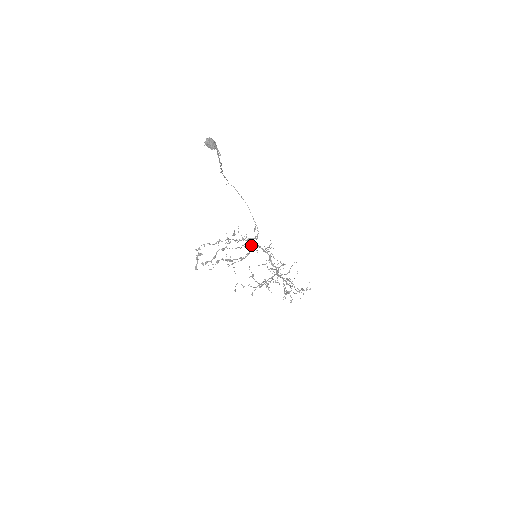
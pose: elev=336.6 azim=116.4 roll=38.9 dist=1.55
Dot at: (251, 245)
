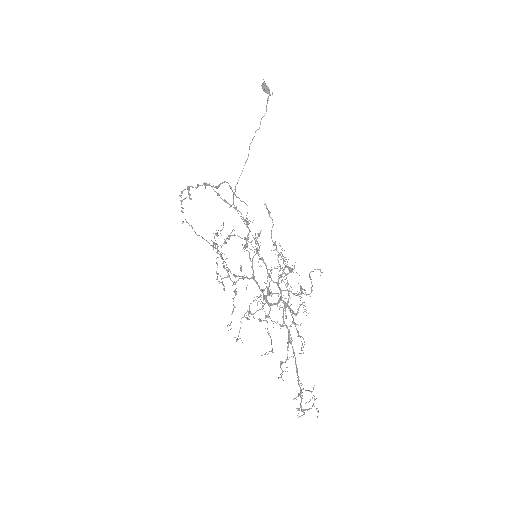
Dot at: occluded
